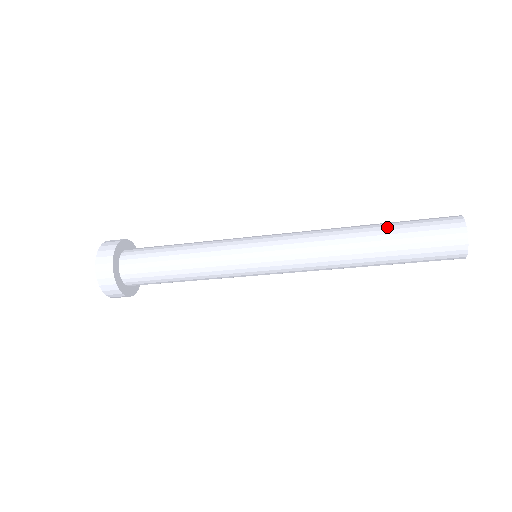
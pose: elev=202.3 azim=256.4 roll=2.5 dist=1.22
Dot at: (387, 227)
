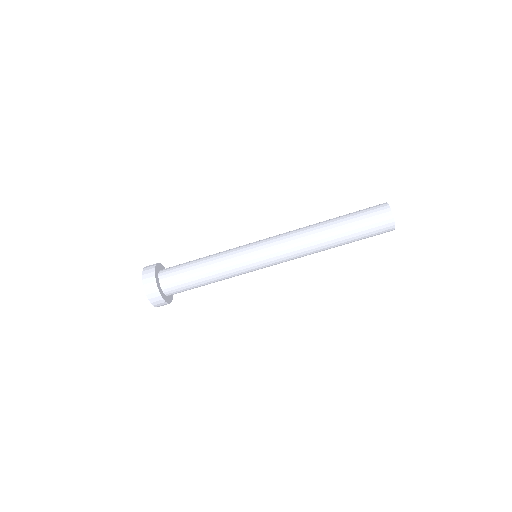
Dot at: occluded
